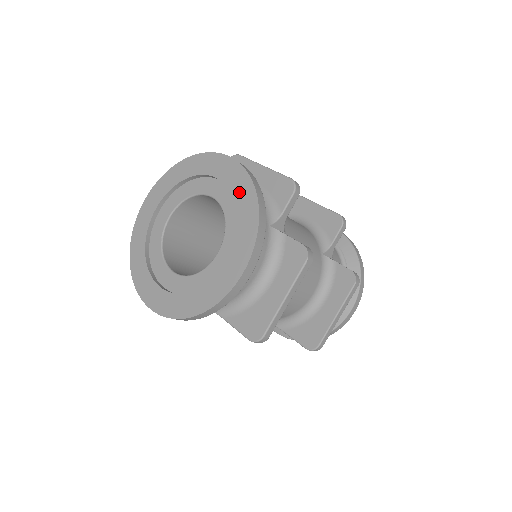
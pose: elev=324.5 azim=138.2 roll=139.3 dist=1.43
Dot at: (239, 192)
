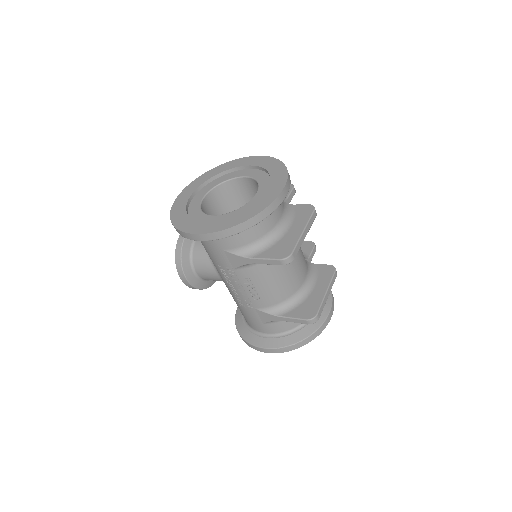
Dot at: (267, 164)
